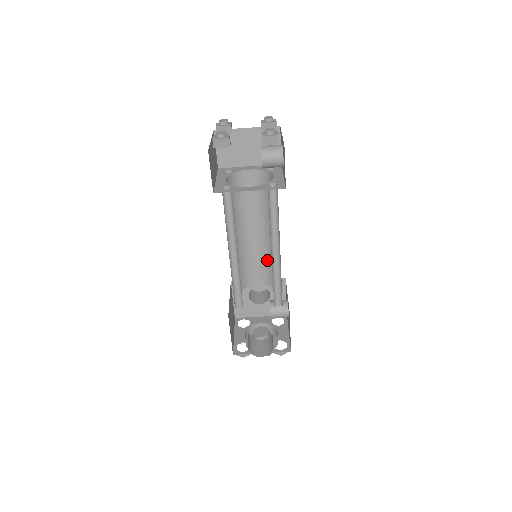
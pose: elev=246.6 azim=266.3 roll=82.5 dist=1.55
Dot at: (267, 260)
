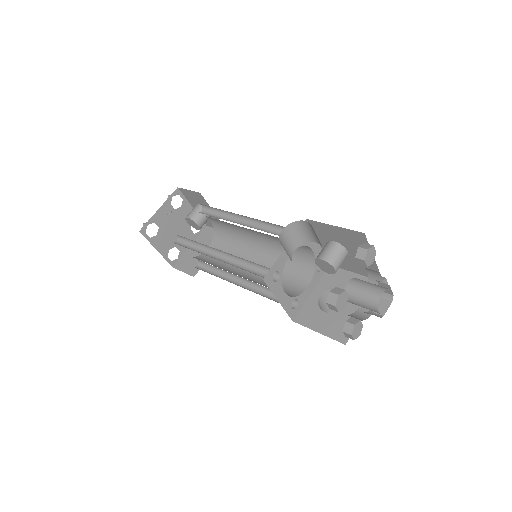
Dot at: (285, 264)
